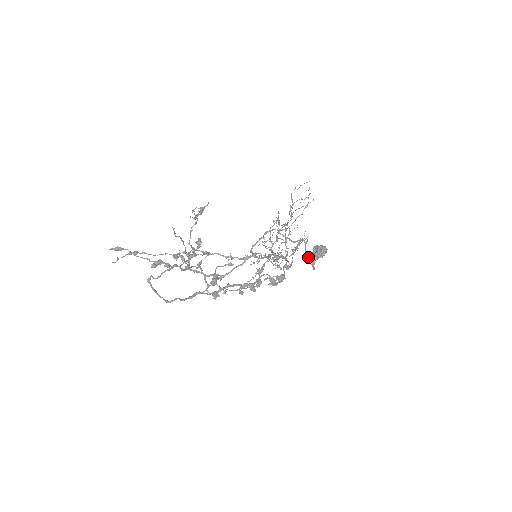
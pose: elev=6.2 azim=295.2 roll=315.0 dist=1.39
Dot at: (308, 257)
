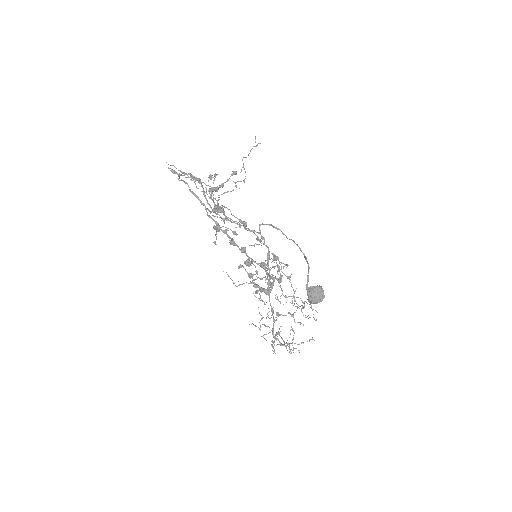
Dot at: (306, 259)
